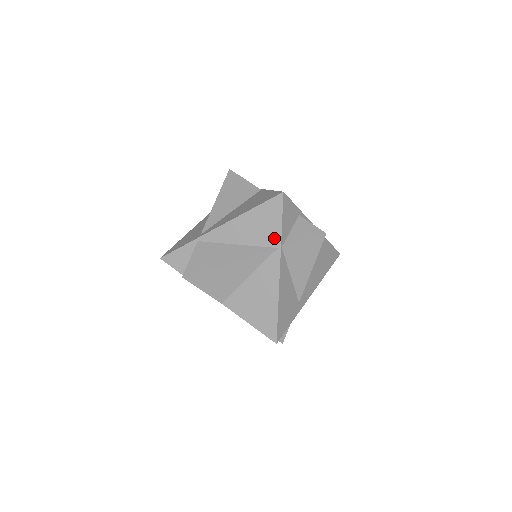
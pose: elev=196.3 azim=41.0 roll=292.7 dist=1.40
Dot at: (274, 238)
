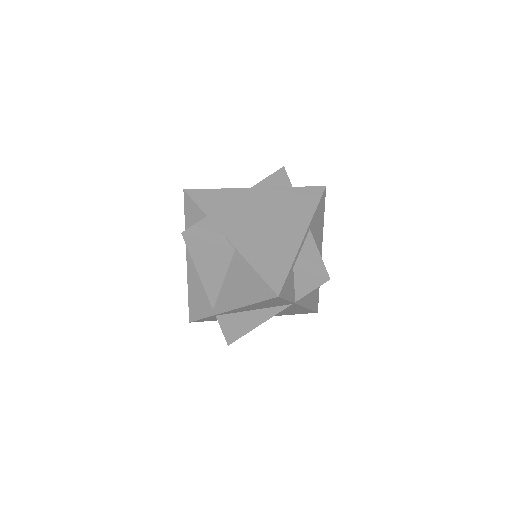
Dot at: (286, 304)
